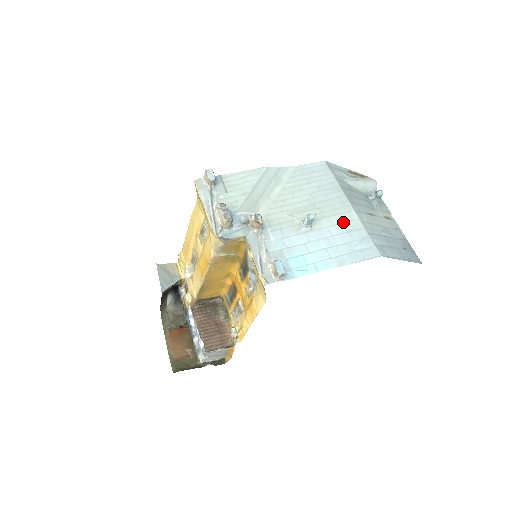
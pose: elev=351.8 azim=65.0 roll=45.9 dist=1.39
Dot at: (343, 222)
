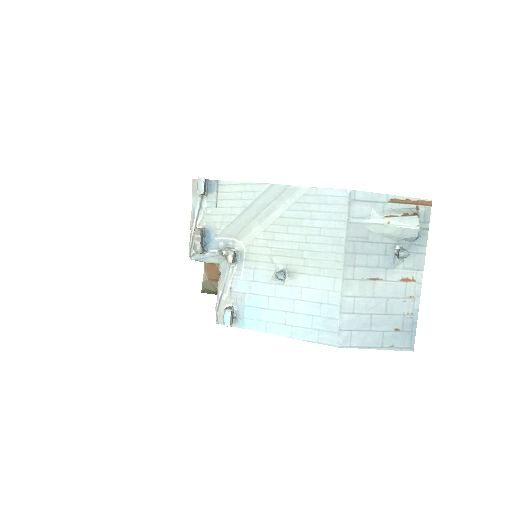
Dot at: (321, 288)
